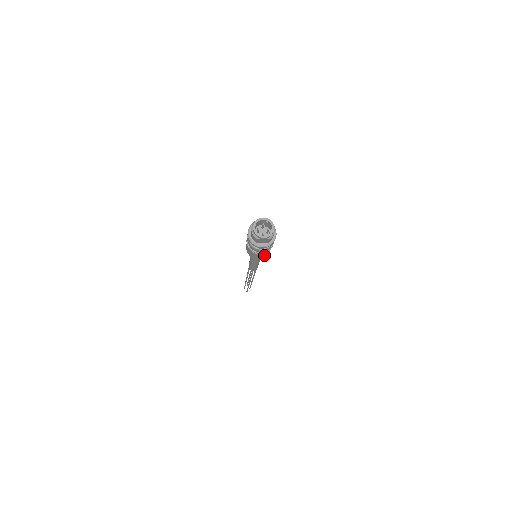
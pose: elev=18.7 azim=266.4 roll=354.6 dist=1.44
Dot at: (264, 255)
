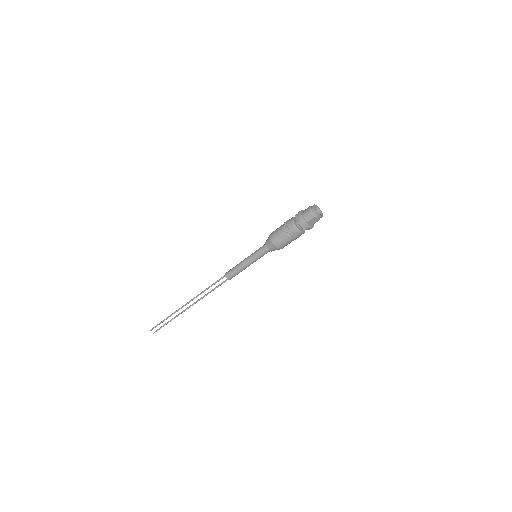
Dot at: occluded
